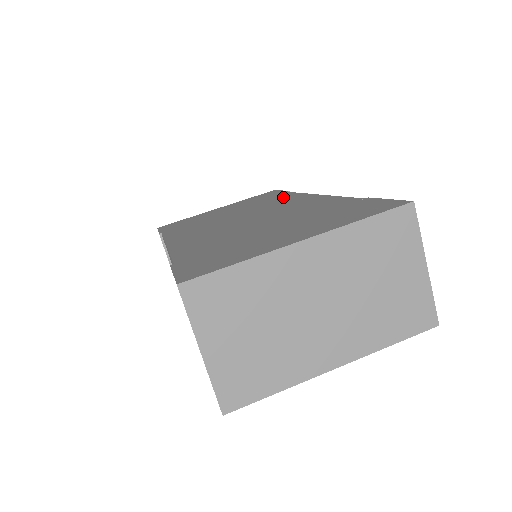
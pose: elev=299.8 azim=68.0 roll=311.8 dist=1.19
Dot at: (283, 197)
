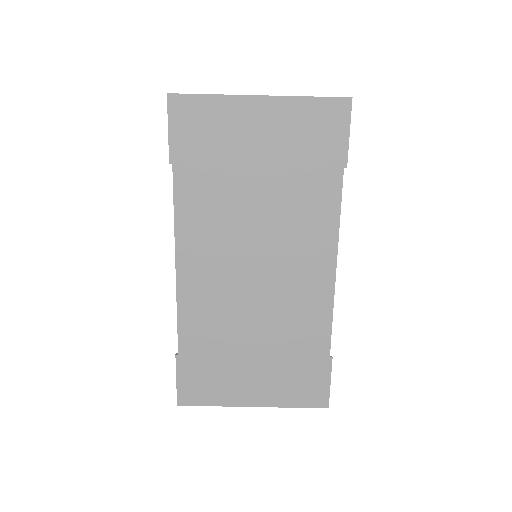
Dot at: (322, 208)
